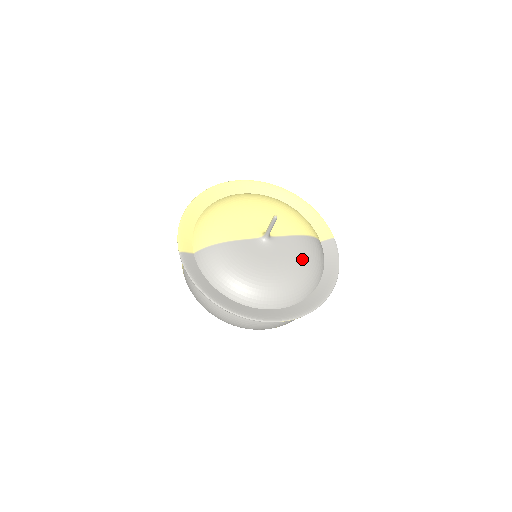
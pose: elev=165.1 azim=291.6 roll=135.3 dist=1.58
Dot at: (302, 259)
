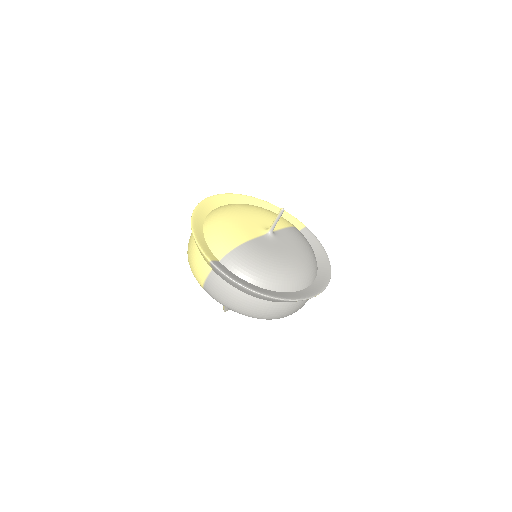
Dot at: (302, 244)
